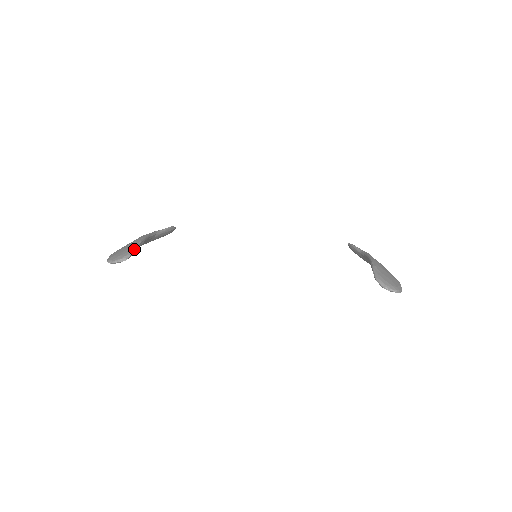
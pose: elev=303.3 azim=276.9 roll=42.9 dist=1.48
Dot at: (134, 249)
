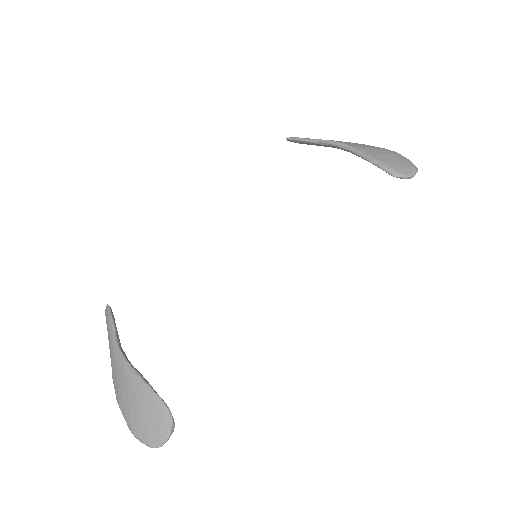
Dot at: (164, 405)
